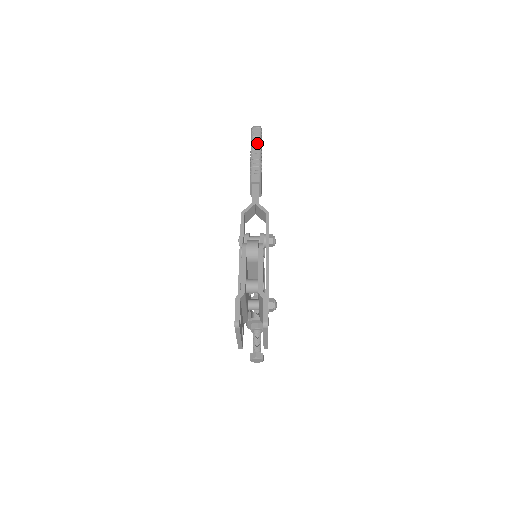
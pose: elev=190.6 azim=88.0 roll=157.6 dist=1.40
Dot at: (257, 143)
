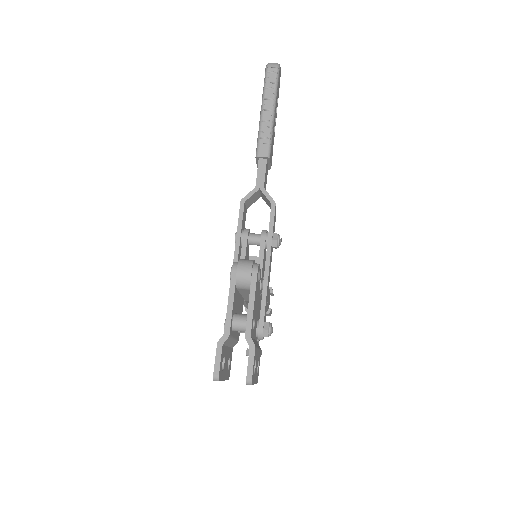
Dot at: (271, 93)
